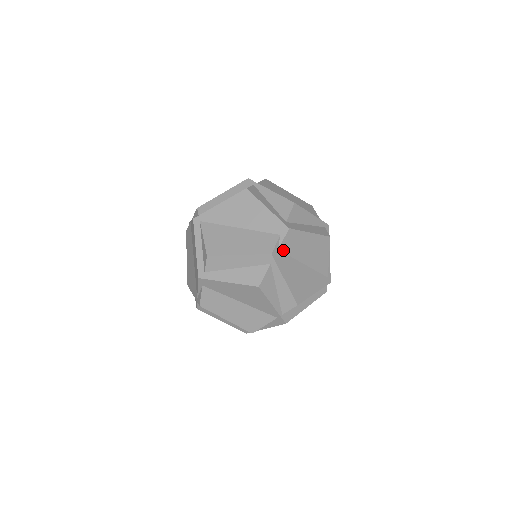
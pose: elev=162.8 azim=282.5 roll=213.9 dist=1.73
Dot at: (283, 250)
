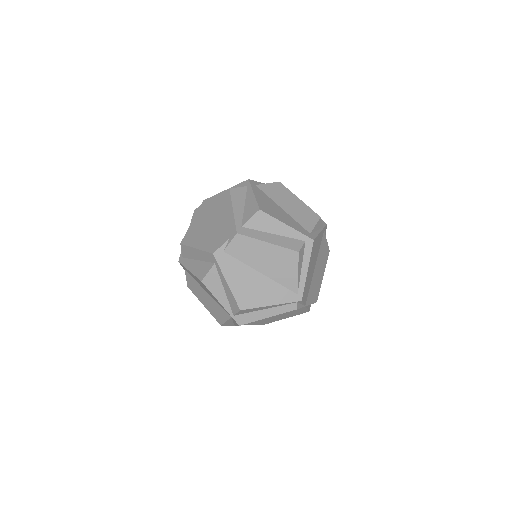
Dot at: (230, 253)
